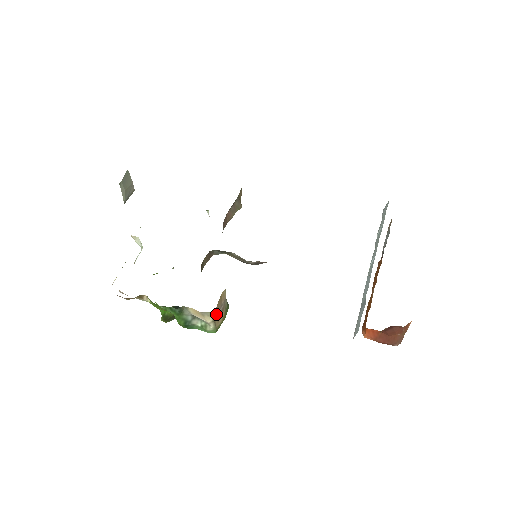
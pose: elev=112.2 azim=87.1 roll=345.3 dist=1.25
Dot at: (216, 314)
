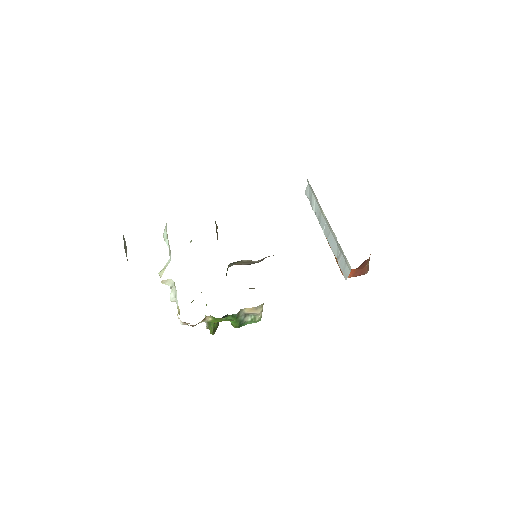
Dot at: occluded
